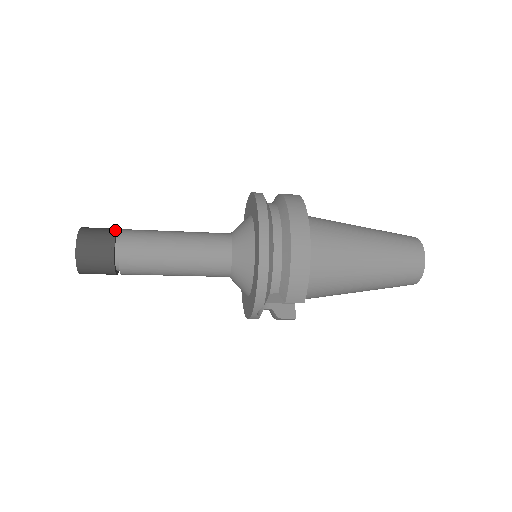
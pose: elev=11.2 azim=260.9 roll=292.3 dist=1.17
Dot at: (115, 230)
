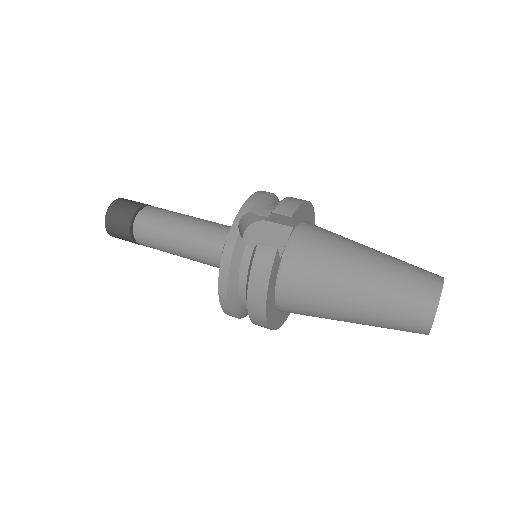
Dot at: (129, 234)
